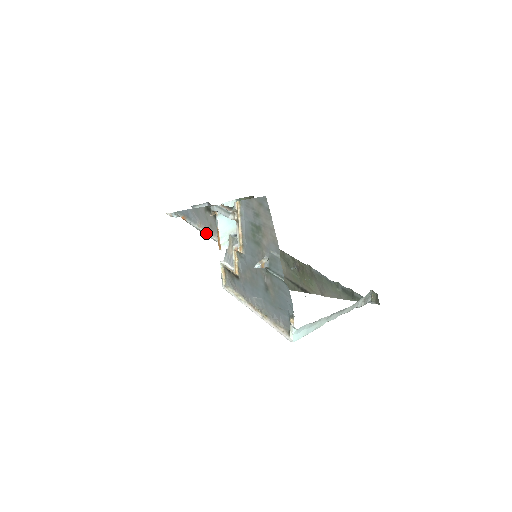
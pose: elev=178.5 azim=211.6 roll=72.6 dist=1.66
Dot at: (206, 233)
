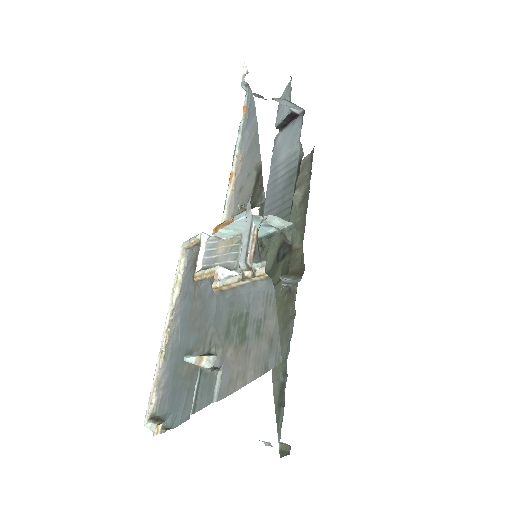
Dot at: (230, 183)
